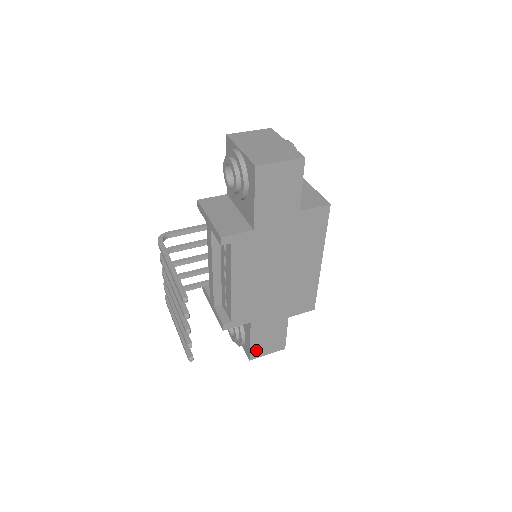
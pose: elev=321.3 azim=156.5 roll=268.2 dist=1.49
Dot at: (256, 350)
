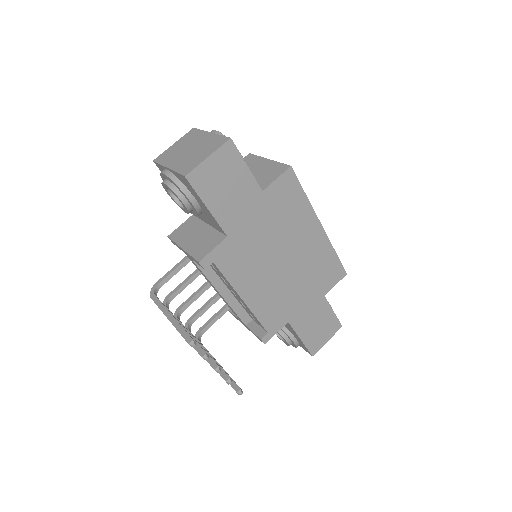
Dot at: (312, 344)
